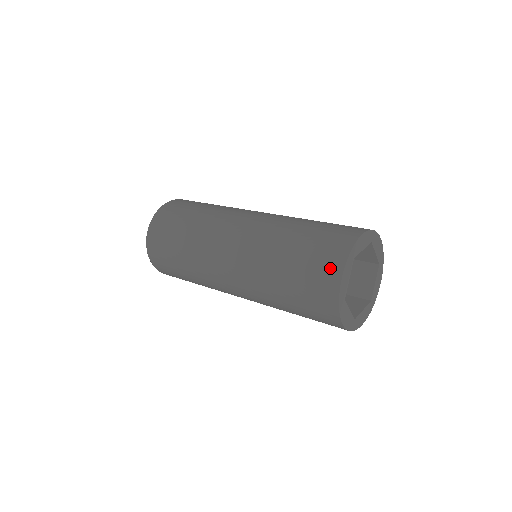
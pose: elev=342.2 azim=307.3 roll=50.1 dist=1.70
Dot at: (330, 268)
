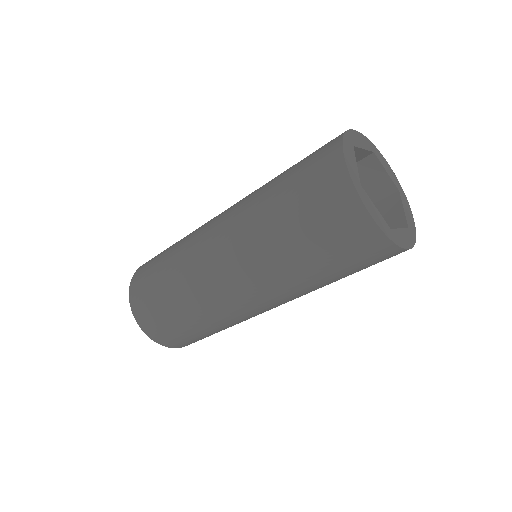
Dot at: (327, 156)
